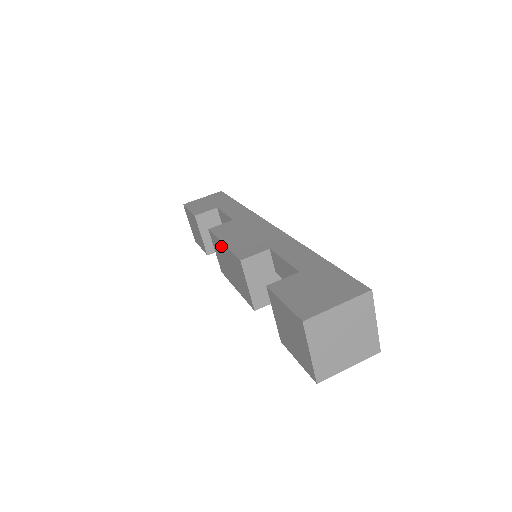
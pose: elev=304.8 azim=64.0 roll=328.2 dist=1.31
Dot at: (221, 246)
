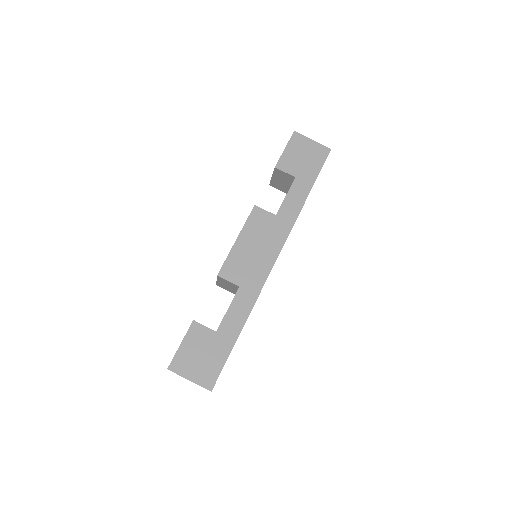
Dot at: occluded
